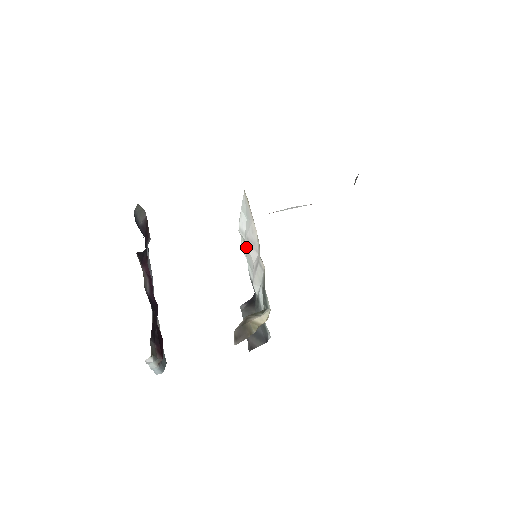
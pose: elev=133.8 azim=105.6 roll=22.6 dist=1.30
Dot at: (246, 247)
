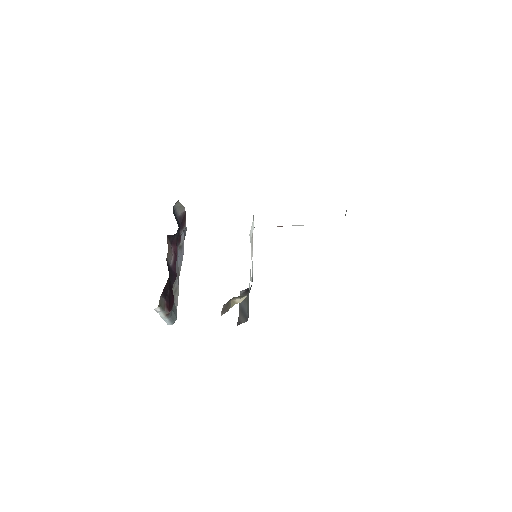
Dot at: occluded
